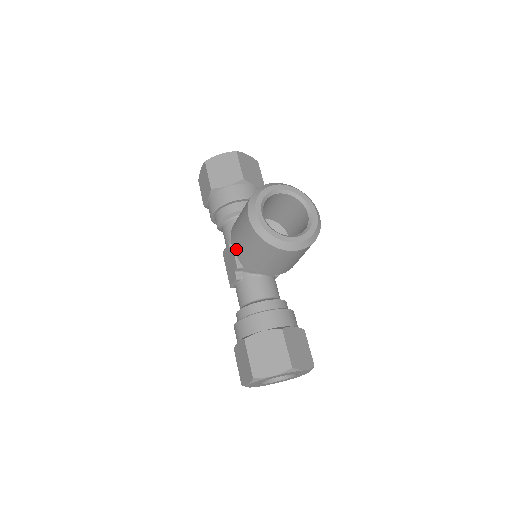
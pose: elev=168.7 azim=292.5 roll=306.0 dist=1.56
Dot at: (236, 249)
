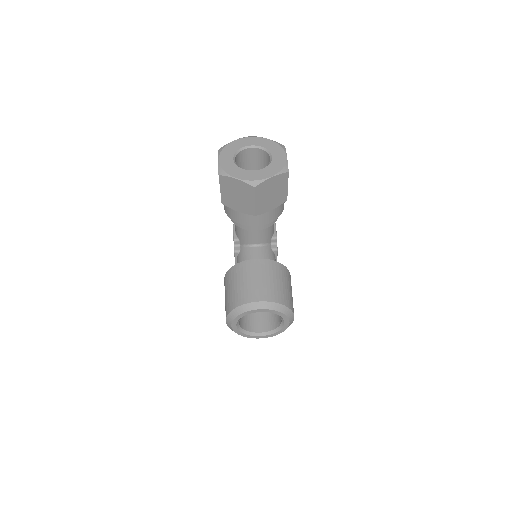
Dot at: occluded
